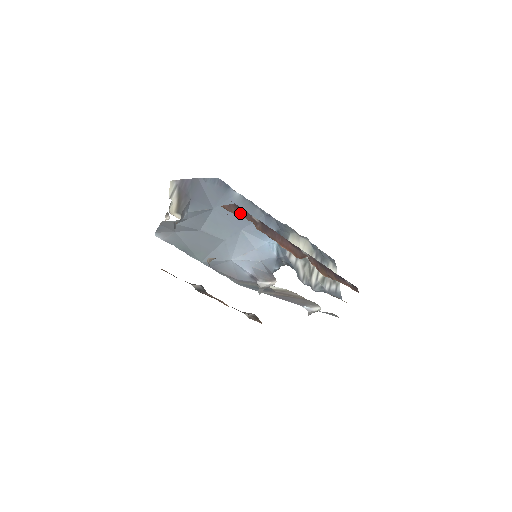
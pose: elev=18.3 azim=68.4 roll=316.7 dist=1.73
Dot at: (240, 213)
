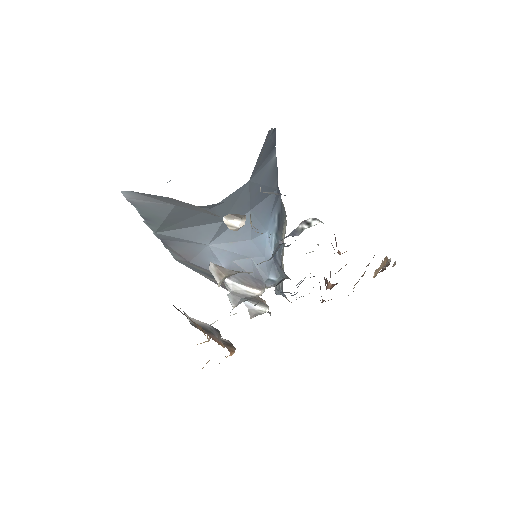
Dot at: occluded
